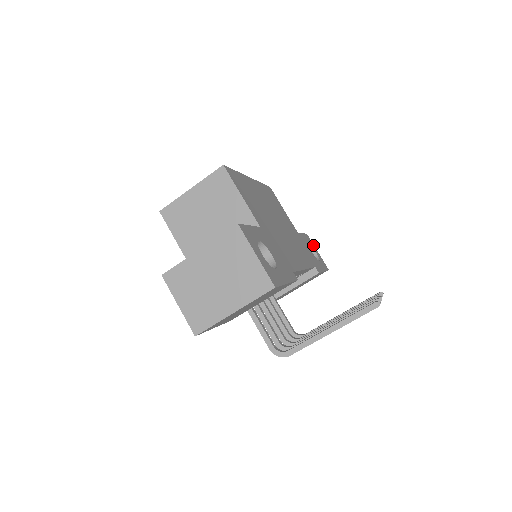
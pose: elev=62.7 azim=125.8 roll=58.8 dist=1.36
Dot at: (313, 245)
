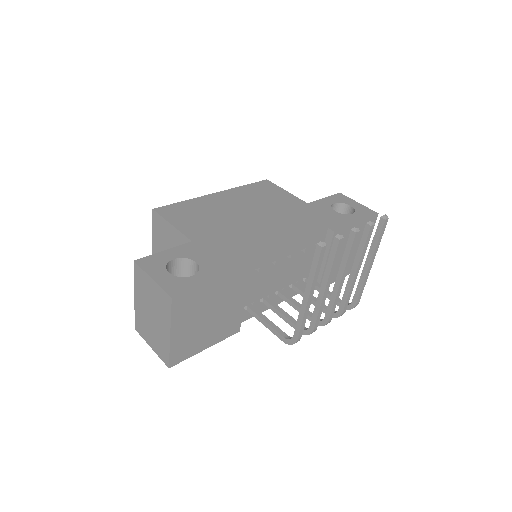
Dot at: (349, 200)
